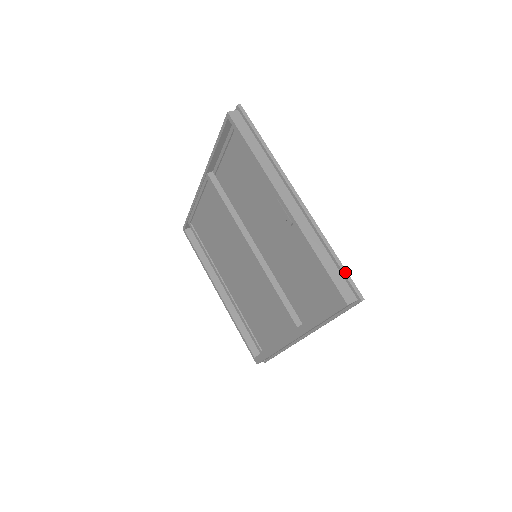
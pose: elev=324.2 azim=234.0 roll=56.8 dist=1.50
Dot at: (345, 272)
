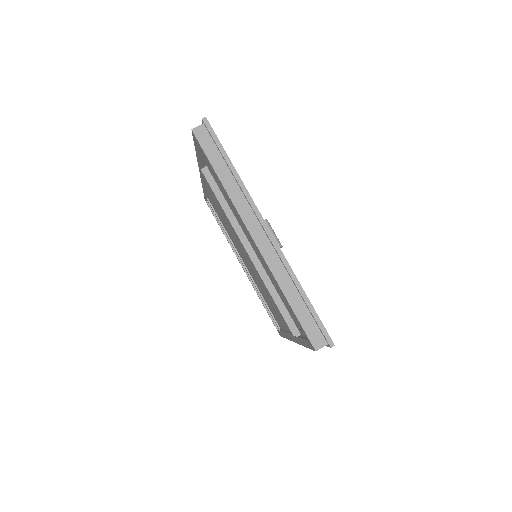
Dot at: (315, 316)
